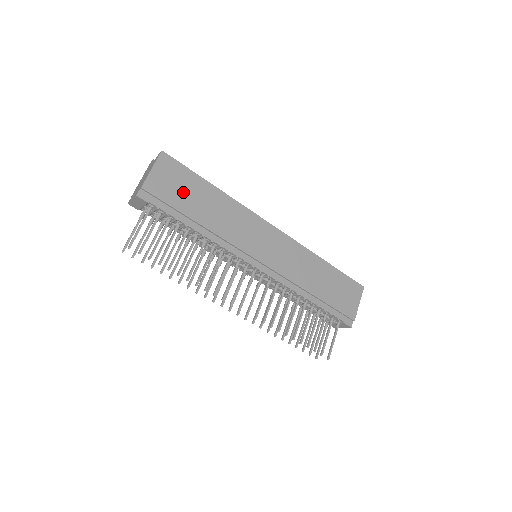
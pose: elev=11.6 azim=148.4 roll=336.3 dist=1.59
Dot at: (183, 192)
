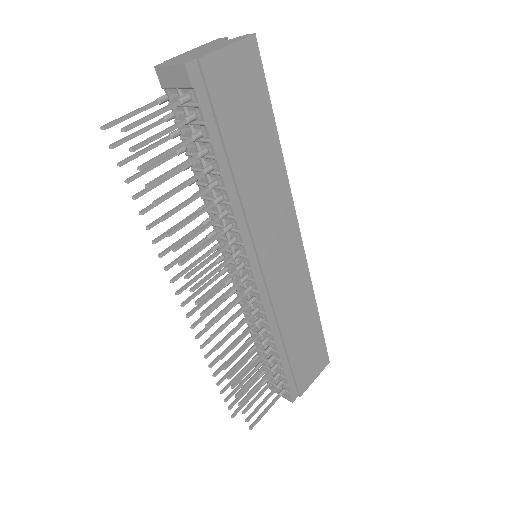
Dot at: (242, 112)
